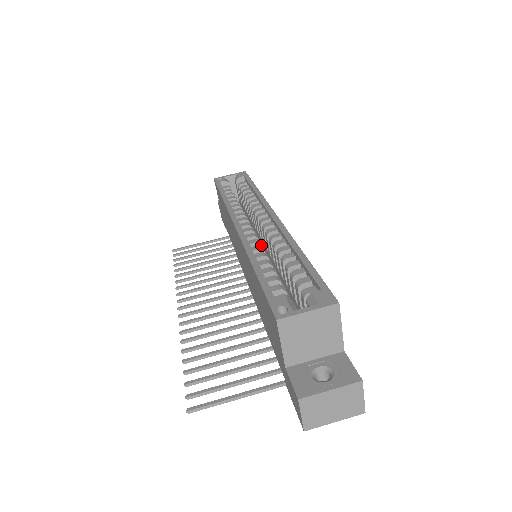
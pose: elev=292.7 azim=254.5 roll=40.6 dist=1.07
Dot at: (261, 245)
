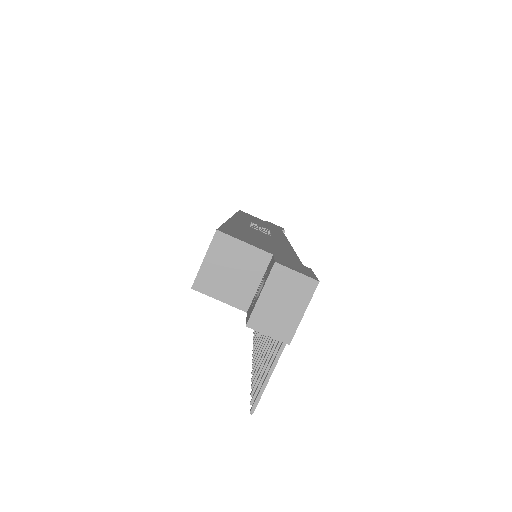
Dot at: occluded
